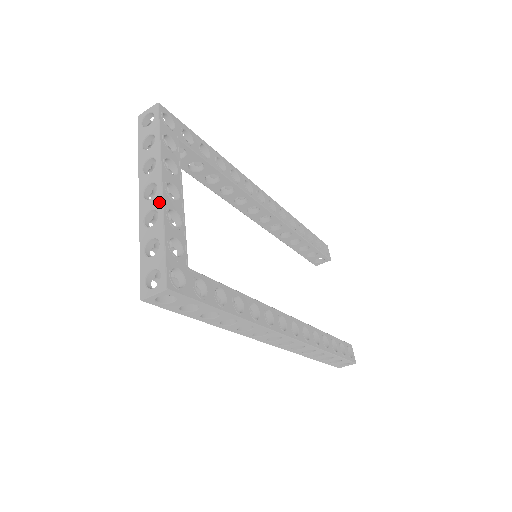
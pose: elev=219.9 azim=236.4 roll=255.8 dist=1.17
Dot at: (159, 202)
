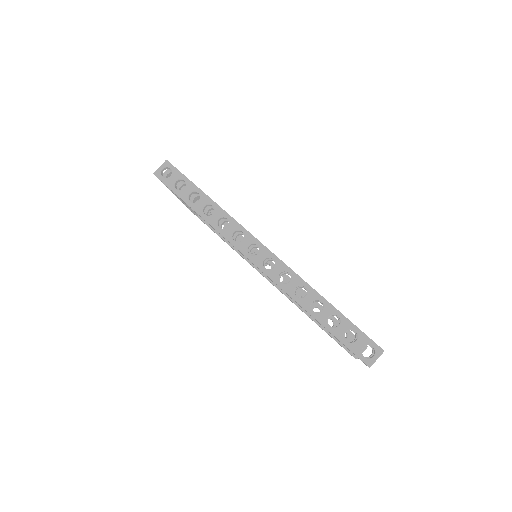
Dot at: occluded
